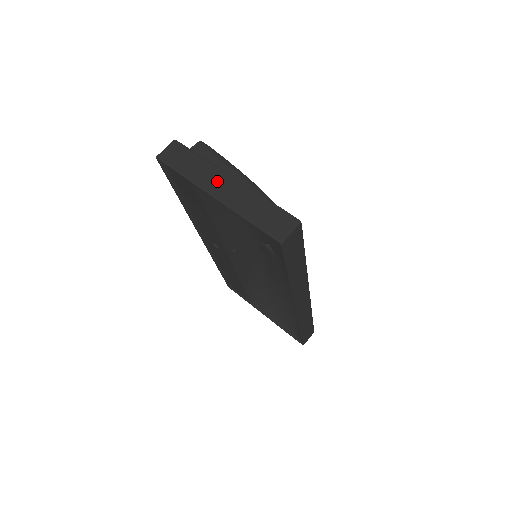
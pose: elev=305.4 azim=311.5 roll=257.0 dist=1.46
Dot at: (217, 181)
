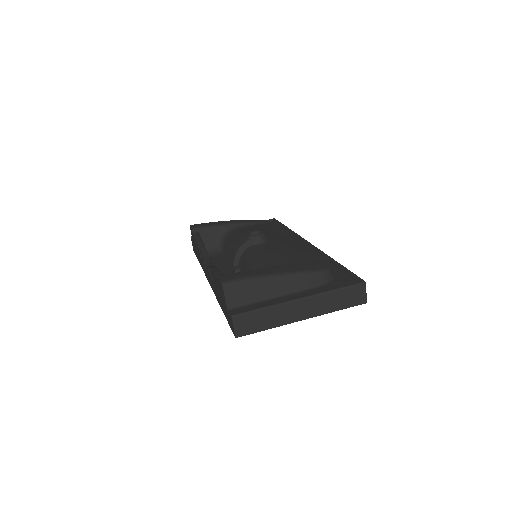
Dot at: (295, 311)
